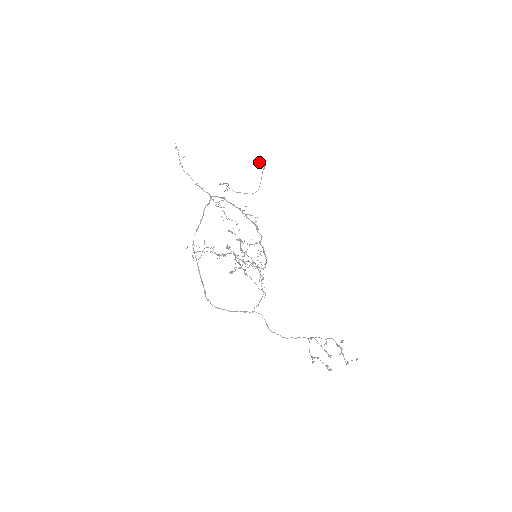
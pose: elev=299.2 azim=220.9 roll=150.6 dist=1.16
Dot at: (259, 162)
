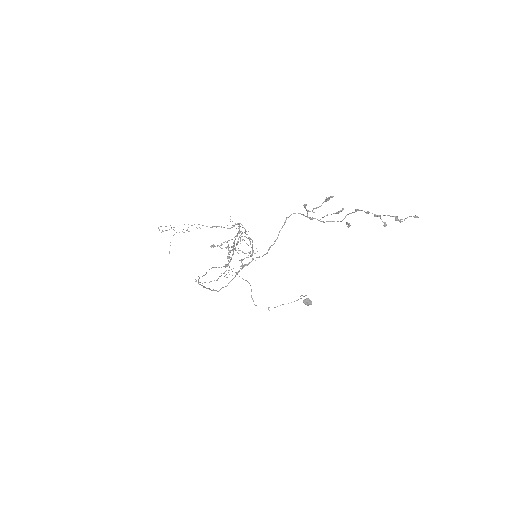
Dot at: (303, 300)
